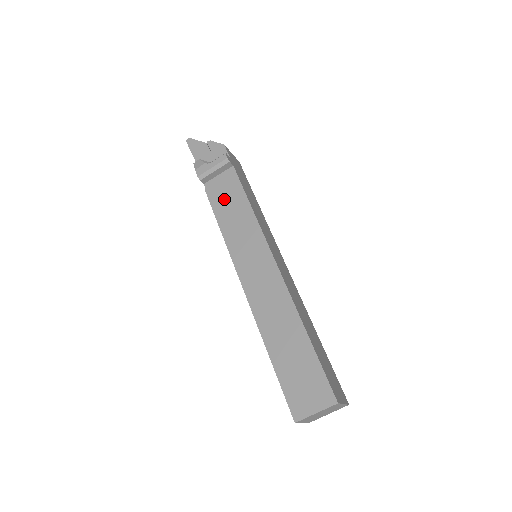
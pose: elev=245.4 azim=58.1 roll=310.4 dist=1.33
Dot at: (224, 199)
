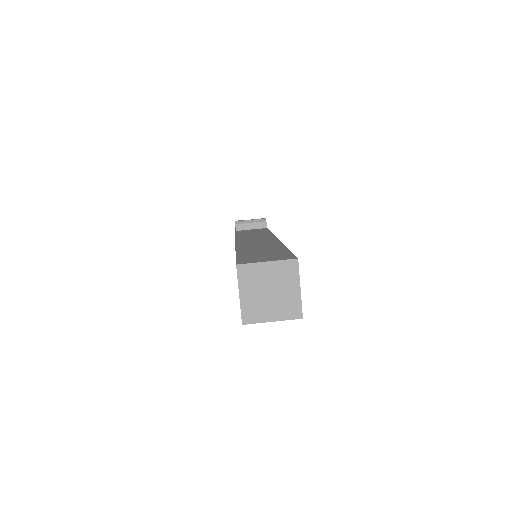
Dot at: occluded
